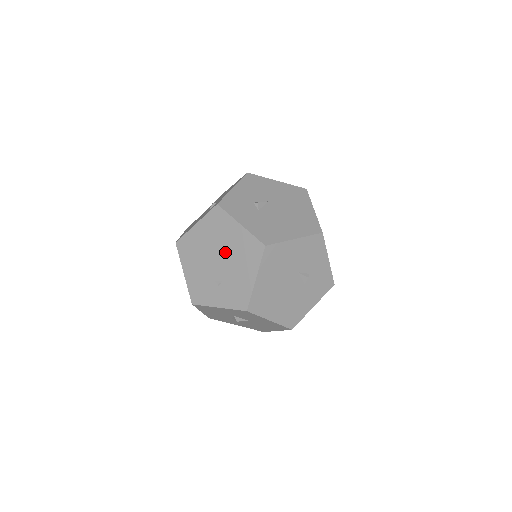
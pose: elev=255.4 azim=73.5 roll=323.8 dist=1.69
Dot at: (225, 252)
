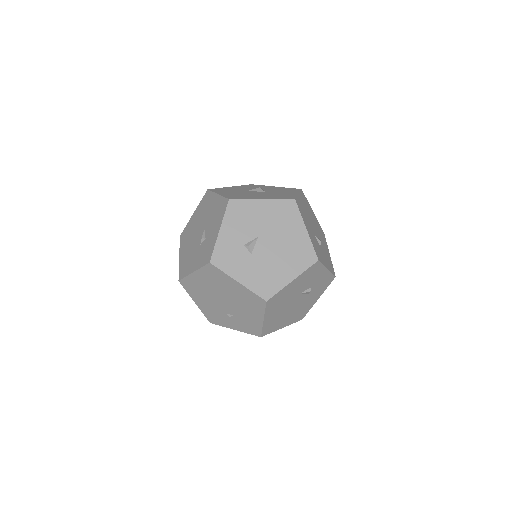
Dot at: (229, 297)
